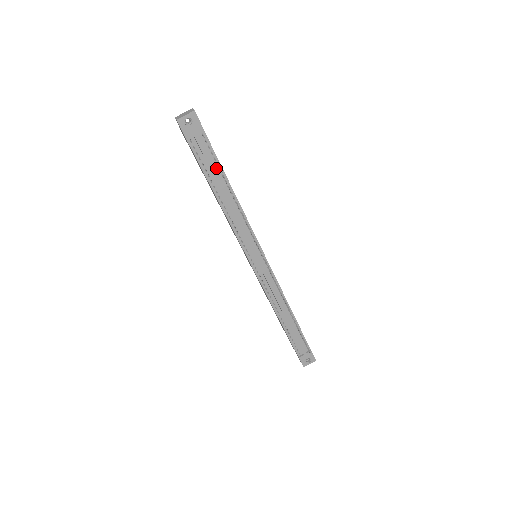
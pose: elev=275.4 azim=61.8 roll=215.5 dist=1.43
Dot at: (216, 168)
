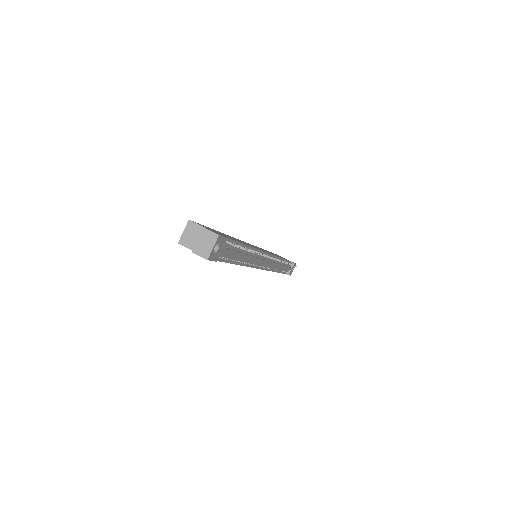
Dot at: (236, 248)
